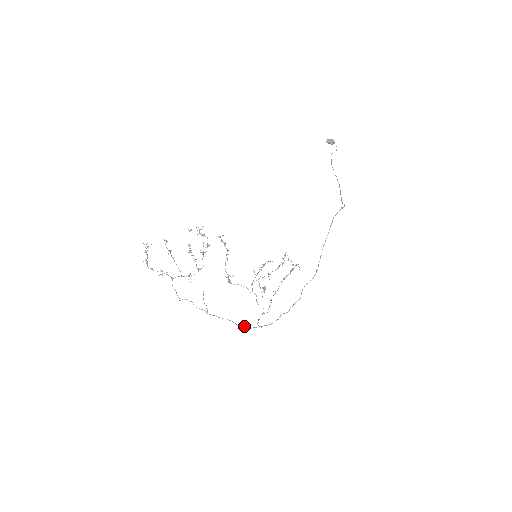
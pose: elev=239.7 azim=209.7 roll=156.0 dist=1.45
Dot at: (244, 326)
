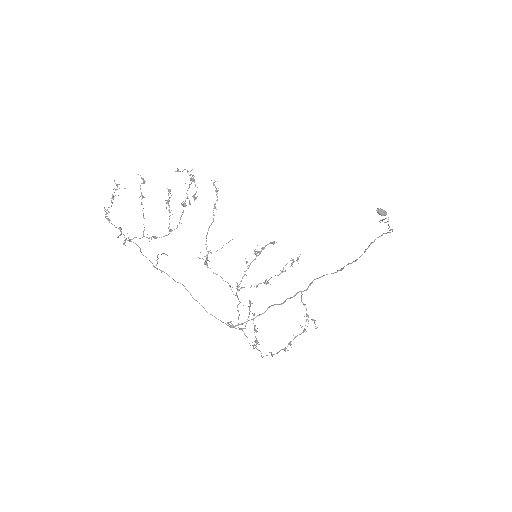
Dot at: occluded
